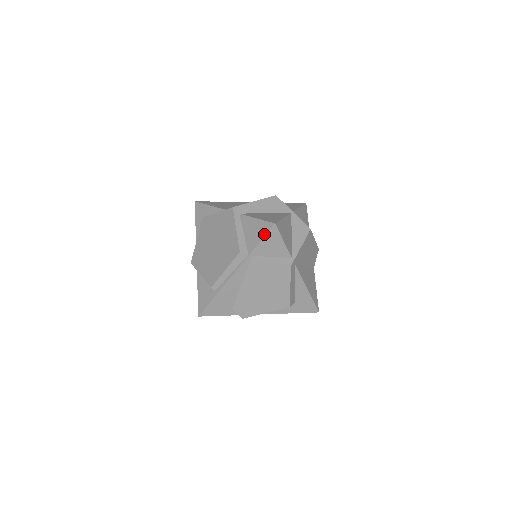
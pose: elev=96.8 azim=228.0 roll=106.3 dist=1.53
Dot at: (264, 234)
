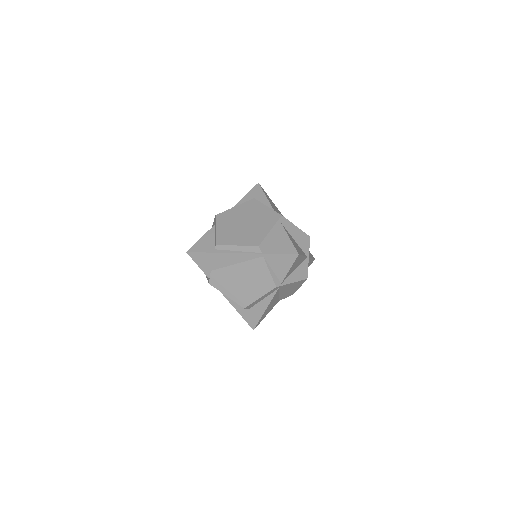
Dot at: (285, 253)
